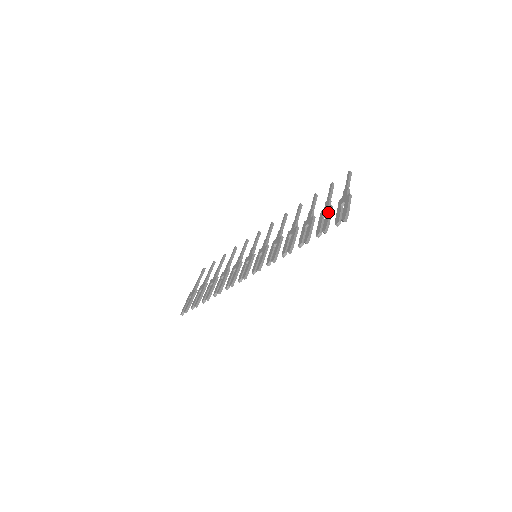
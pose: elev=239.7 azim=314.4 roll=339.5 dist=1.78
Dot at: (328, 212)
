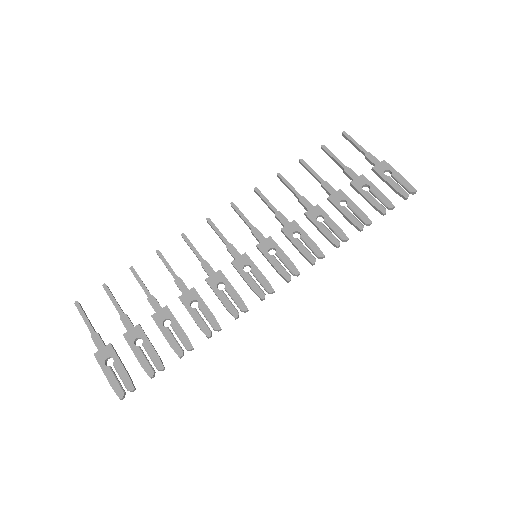
Dot at: (370, 183)
